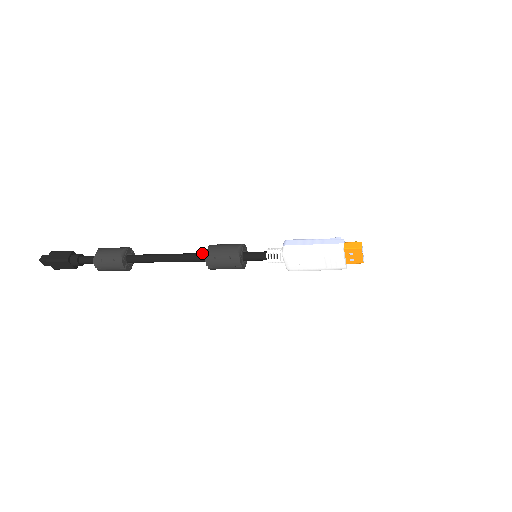
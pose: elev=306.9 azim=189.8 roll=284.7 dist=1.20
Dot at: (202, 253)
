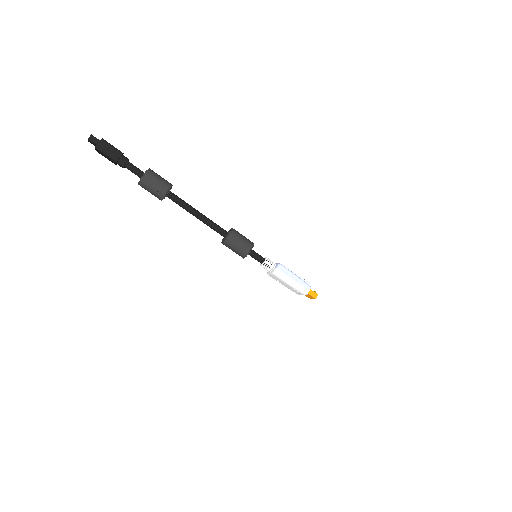
Dot at: (224, 230)
